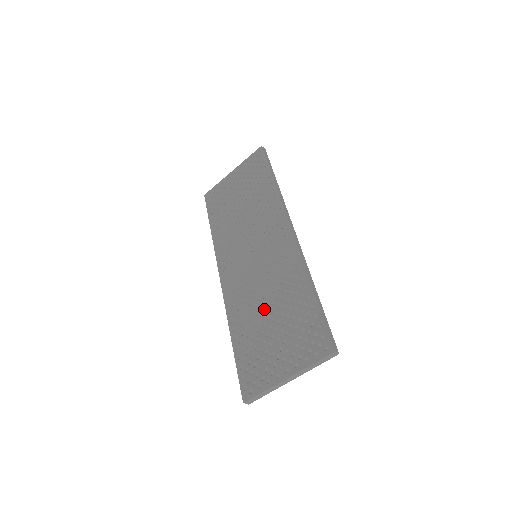
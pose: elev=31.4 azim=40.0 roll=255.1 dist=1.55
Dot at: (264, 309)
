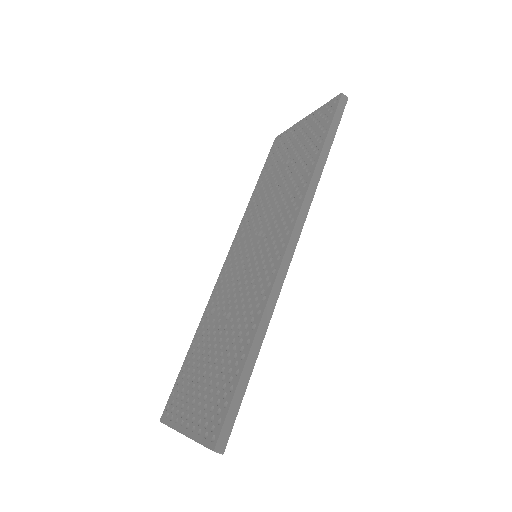
Dot at: (220, 332)
